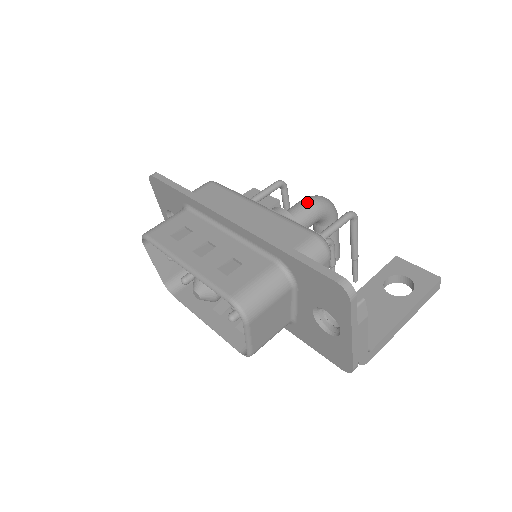
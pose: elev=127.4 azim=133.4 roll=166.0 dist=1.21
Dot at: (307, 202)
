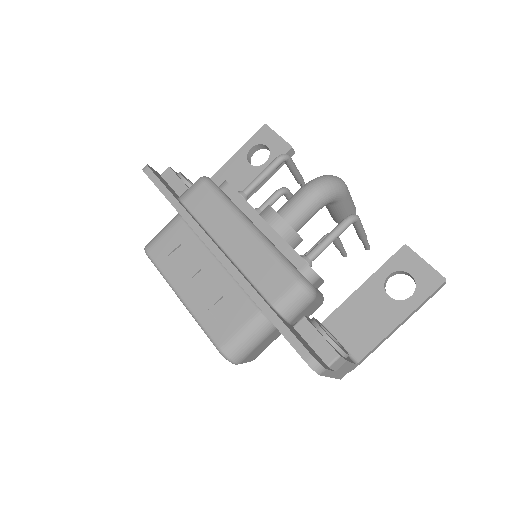
Dot at: (306, 196)
